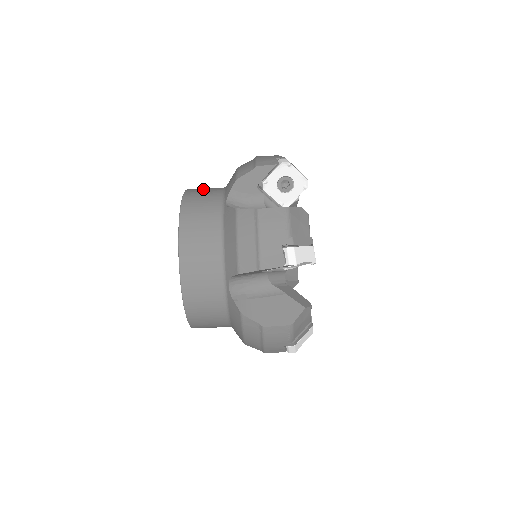
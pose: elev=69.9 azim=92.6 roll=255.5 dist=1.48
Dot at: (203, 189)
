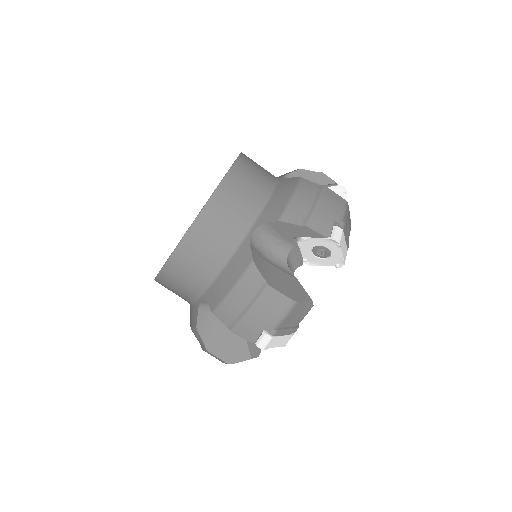
Dot at: occluded
